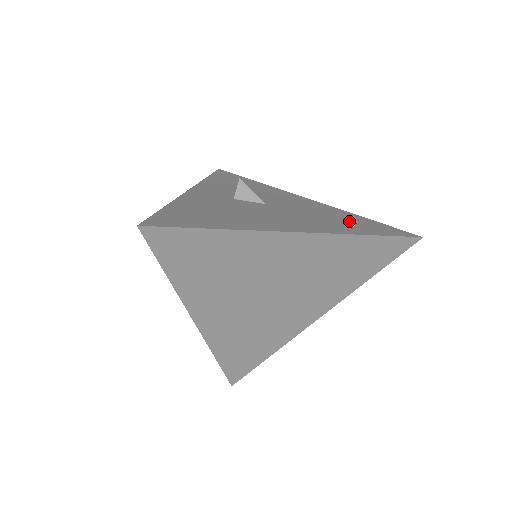
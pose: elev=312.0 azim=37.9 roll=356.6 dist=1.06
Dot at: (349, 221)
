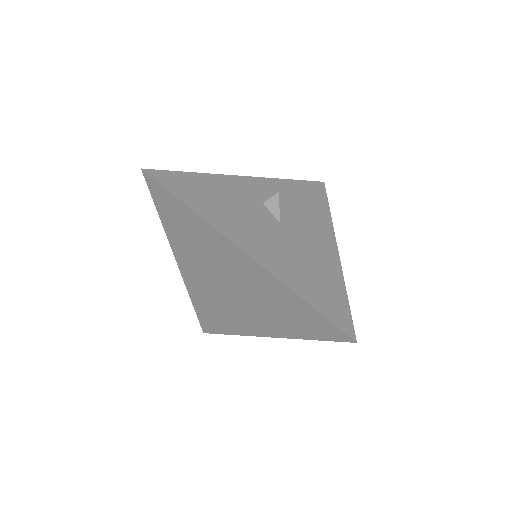
Dot at: (319, 282)
